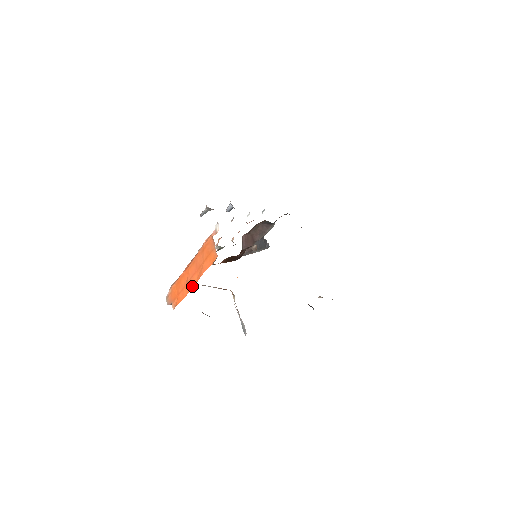
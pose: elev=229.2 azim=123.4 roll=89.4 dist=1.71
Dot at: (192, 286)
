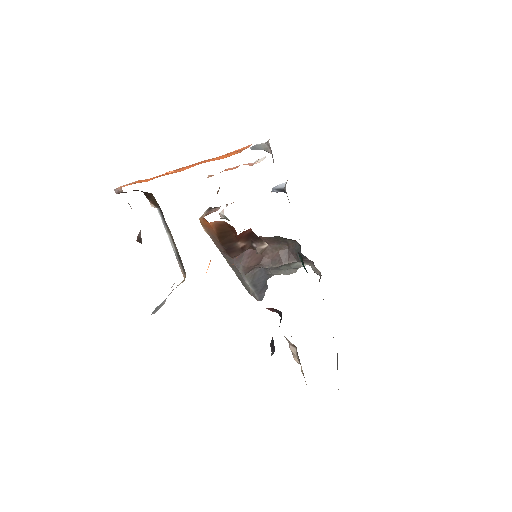
Dot at: (170, 173)
